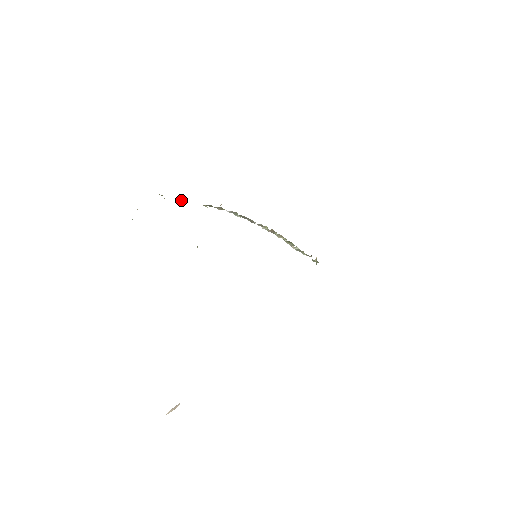
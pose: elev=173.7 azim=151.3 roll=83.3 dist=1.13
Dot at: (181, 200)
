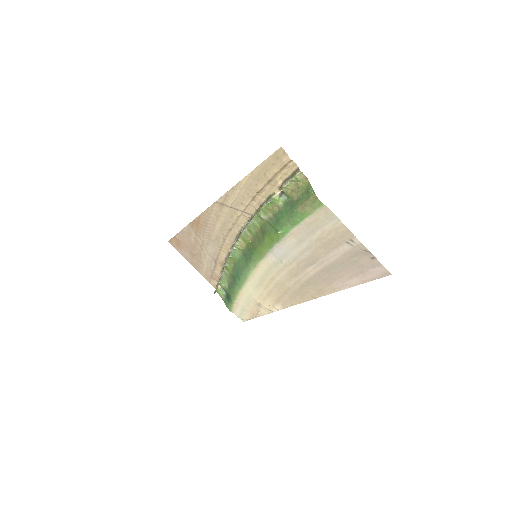
Dot at: (268, 202)
